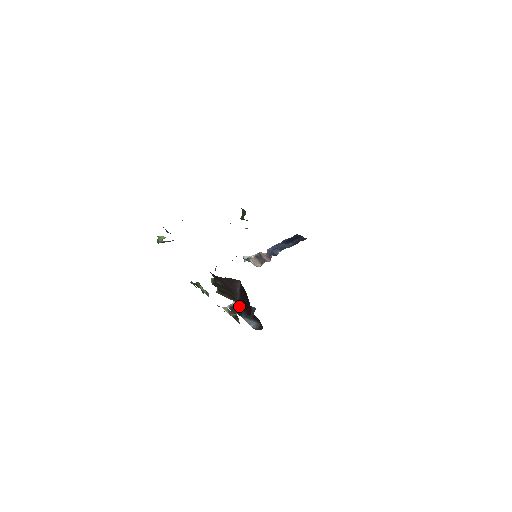
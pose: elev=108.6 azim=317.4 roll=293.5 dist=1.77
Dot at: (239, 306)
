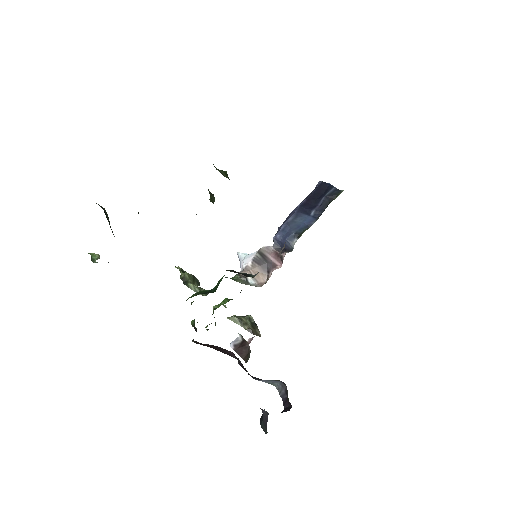
Dot at: occluded
